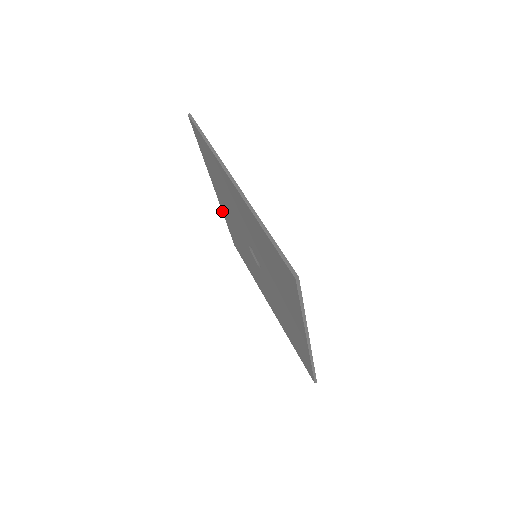
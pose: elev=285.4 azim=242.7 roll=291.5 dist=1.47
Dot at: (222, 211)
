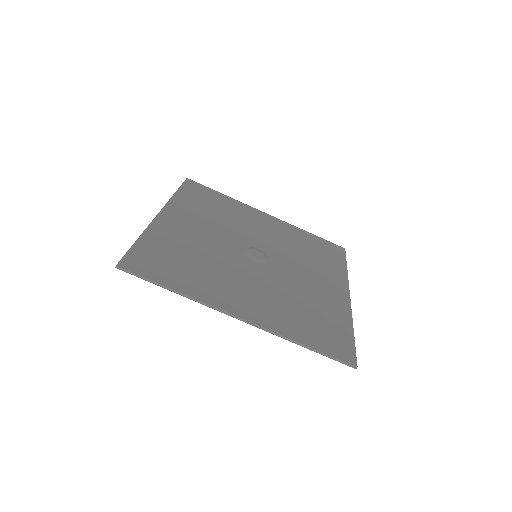
Dot at: occluded
